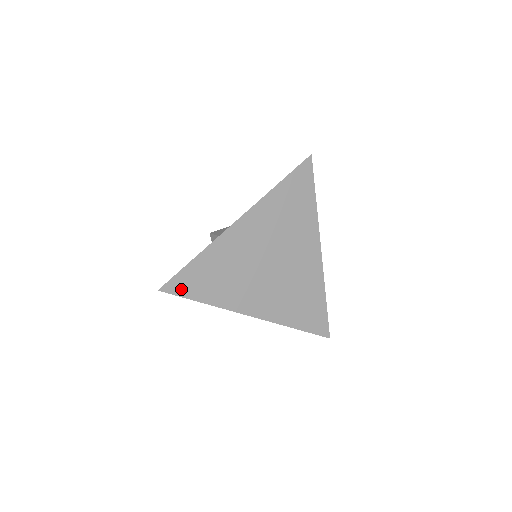
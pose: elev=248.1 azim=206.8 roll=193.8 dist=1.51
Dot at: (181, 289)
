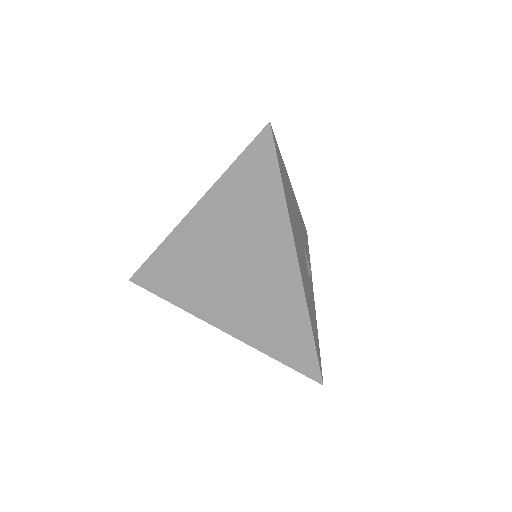
Dot at: (147, 282)
